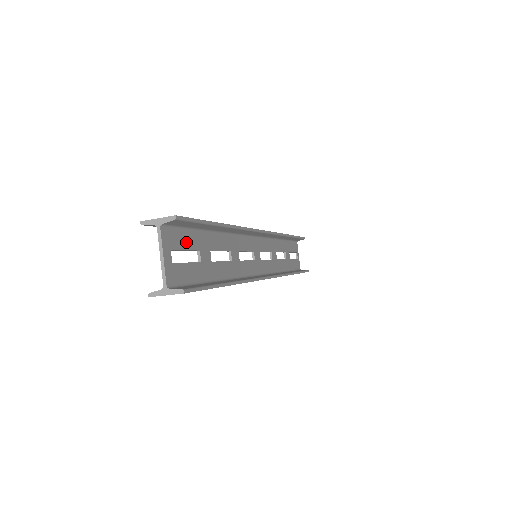
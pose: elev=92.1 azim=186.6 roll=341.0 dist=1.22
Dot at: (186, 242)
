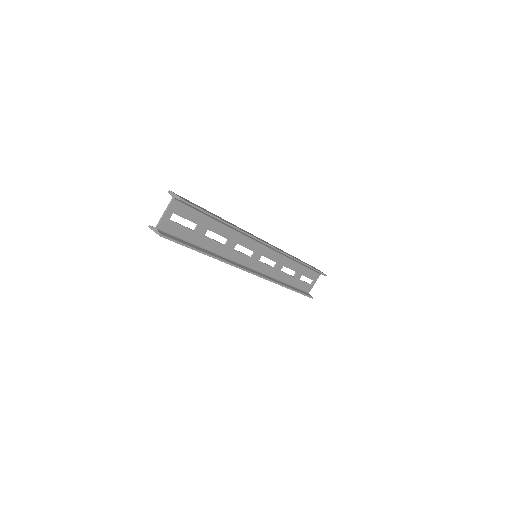
Dot at: (189, 215)
